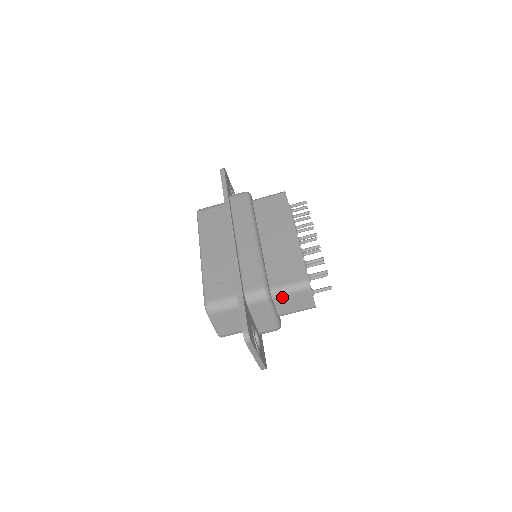
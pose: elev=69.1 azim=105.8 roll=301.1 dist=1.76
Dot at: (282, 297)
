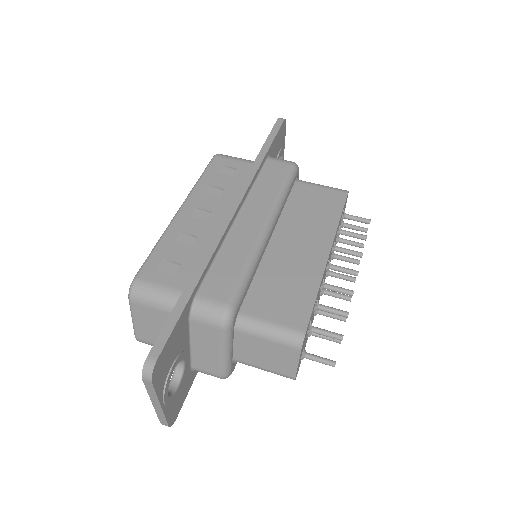
Dot at: (250, 336)
